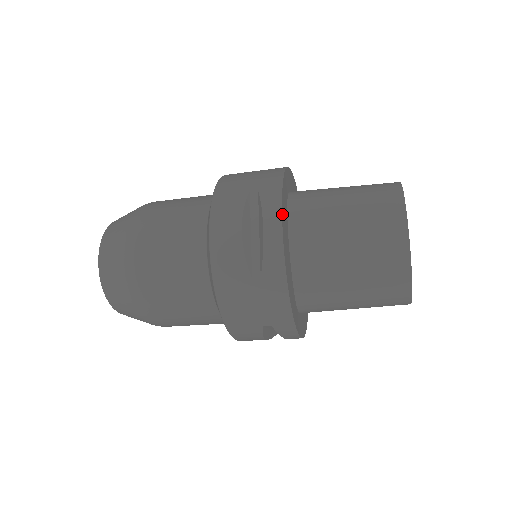
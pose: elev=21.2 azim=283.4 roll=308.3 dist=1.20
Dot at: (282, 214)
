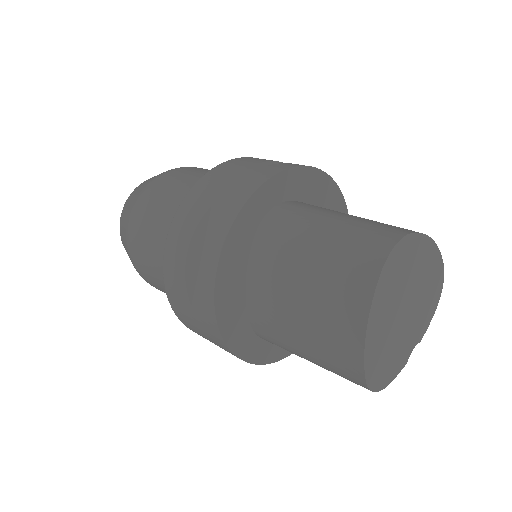
Dot at: (223, 250)
